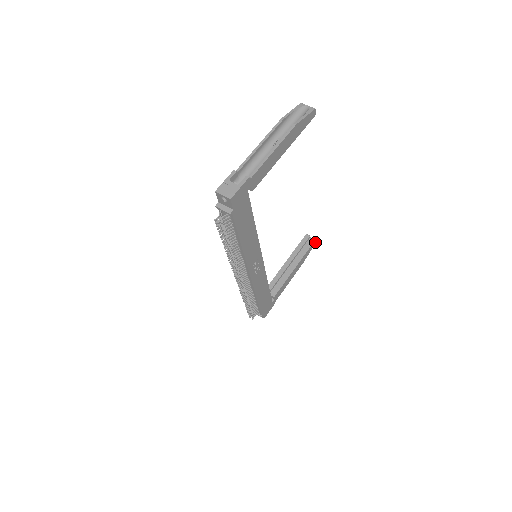
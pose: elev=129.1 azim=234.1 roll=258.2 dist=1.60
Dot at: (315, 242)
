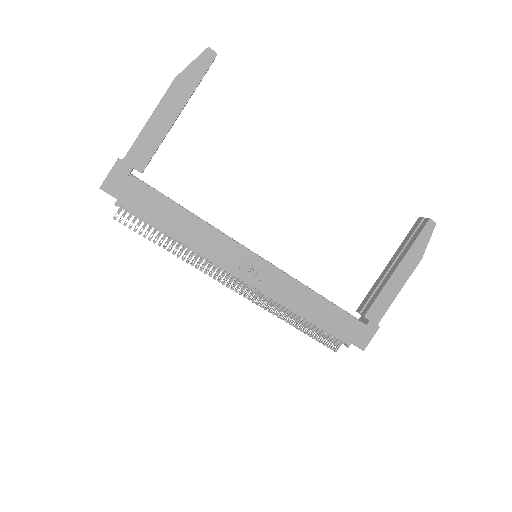
Dot at: (433, 224)
